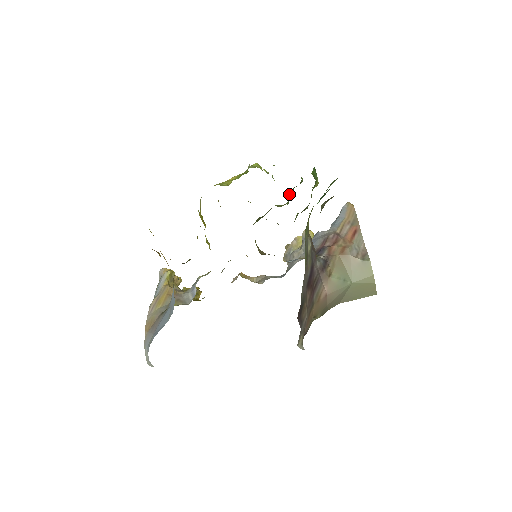
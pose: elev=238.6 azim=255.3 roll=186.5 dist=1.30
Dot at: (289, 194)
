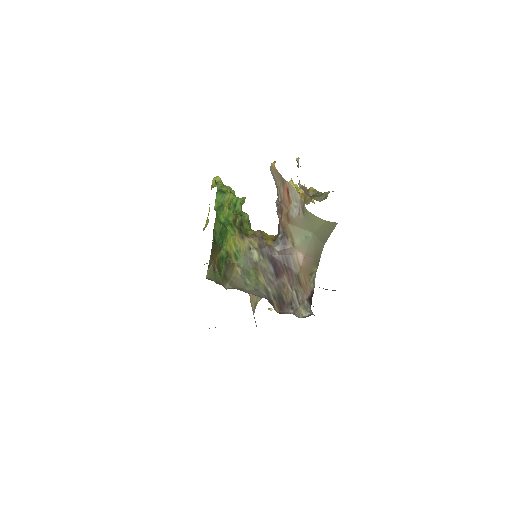
Dot at: (230, 210)
